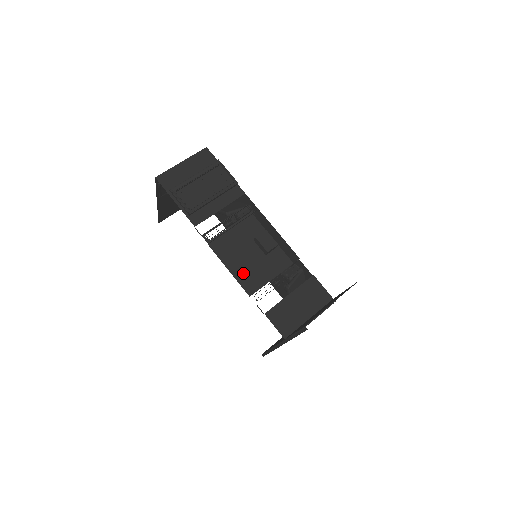
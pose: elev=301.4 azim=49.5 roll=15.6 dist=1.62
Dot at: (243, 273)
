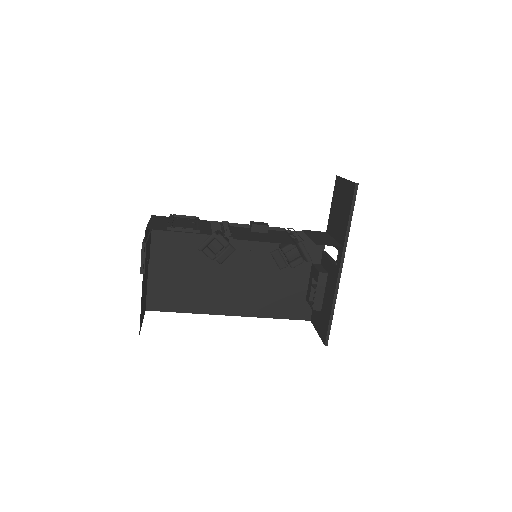
Dot at: (273, 240)
